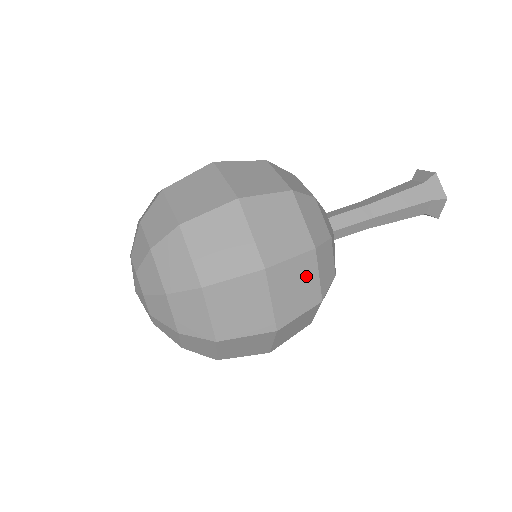
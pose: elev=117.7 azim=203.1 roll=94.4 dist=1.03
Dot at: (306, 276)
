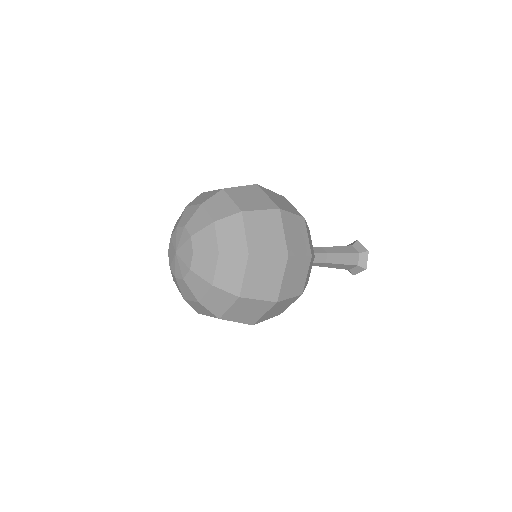
Dot at: (301, 231)
